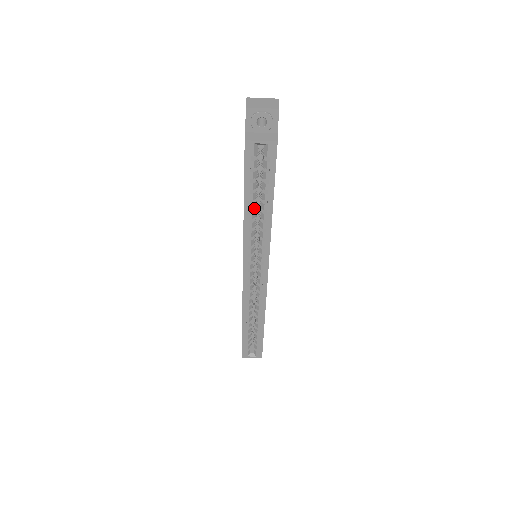
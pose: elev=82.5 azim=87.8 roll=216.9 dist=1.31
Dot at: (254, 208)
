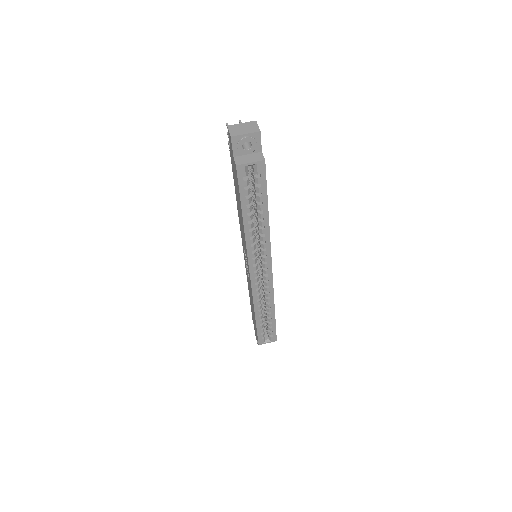
Dot at: (252, 219)
